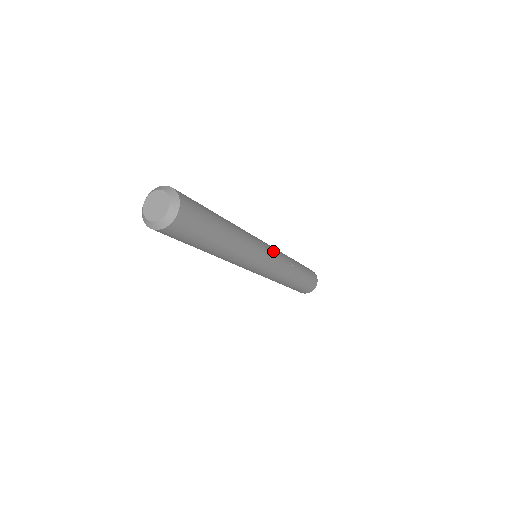
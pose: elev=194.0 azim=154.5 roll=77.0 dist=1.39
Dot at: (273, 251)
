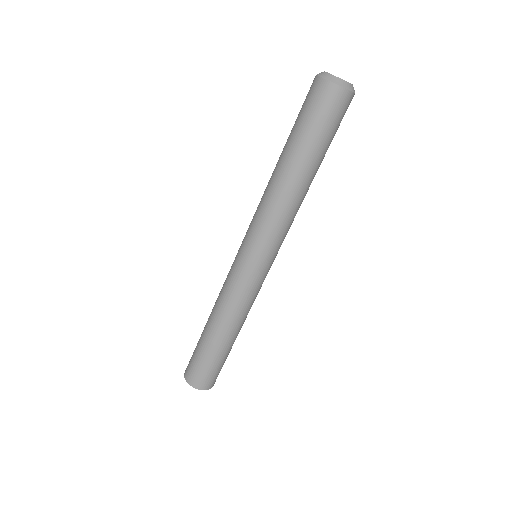
Dot at: (267, 273)
